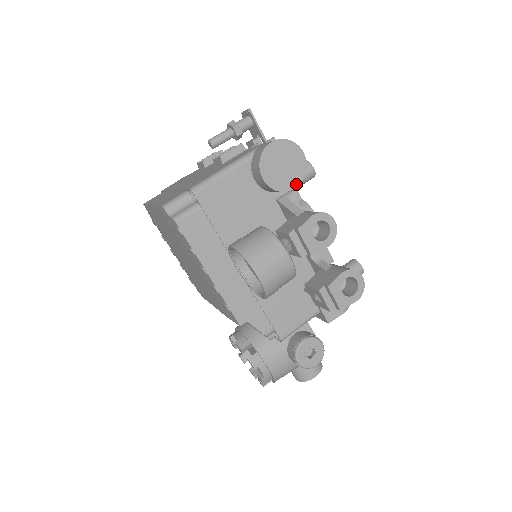
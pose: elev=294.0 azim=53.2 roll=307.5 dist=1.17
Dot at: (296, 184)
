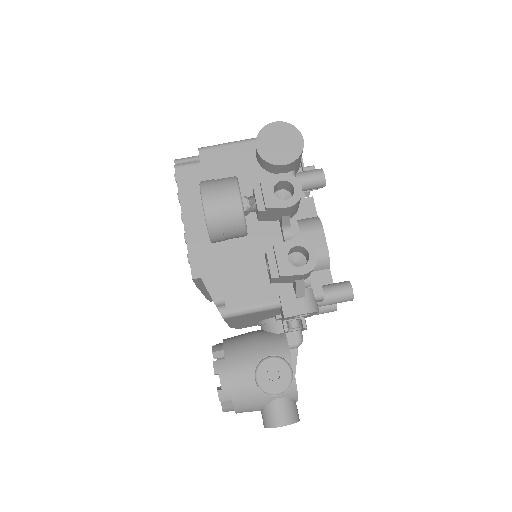
Dot at: (287, 162)
